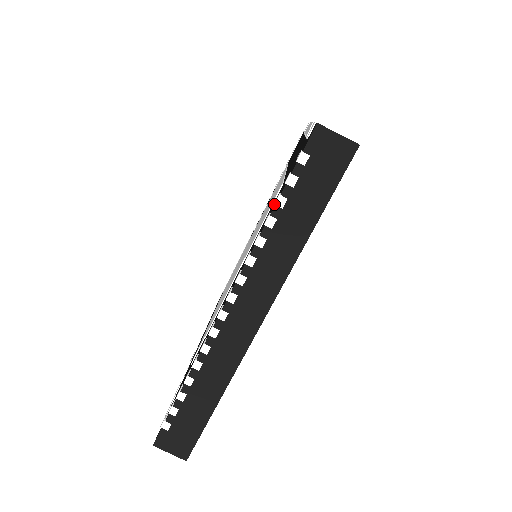
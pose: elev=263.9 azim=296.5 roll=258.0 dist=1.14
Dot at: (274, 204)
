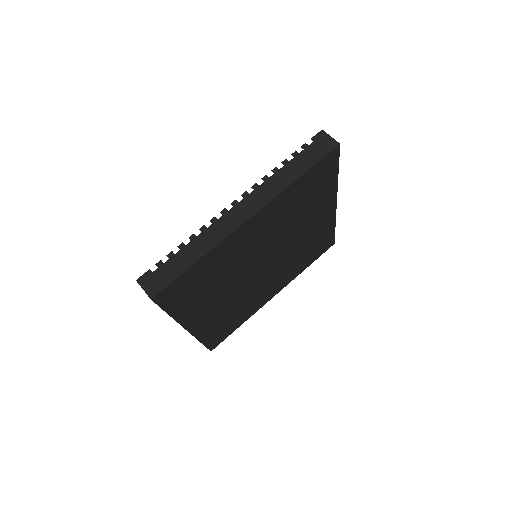
Dot at: (286, 158)
